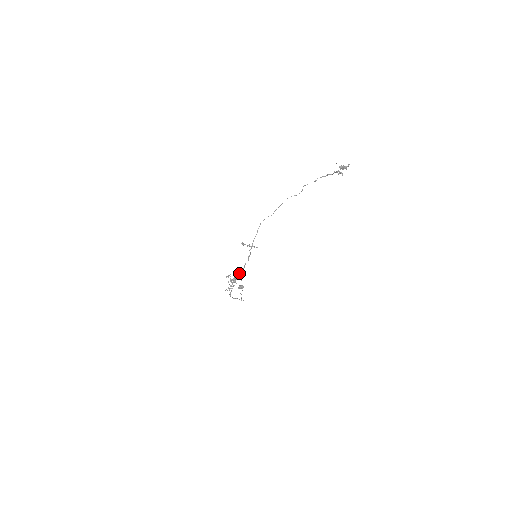
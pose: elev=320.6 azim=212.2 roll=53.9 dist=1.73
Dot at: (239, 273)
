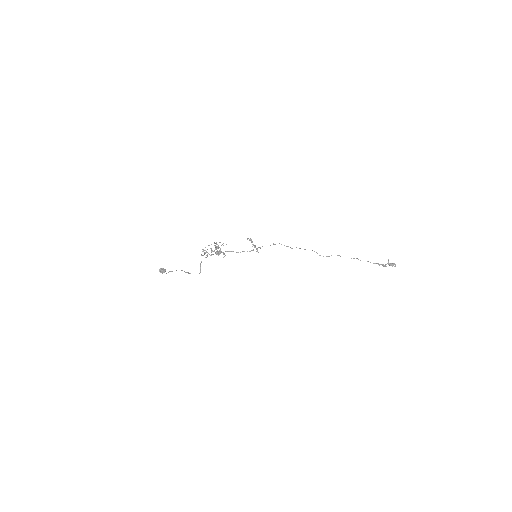
Dot at: (233, 251)
